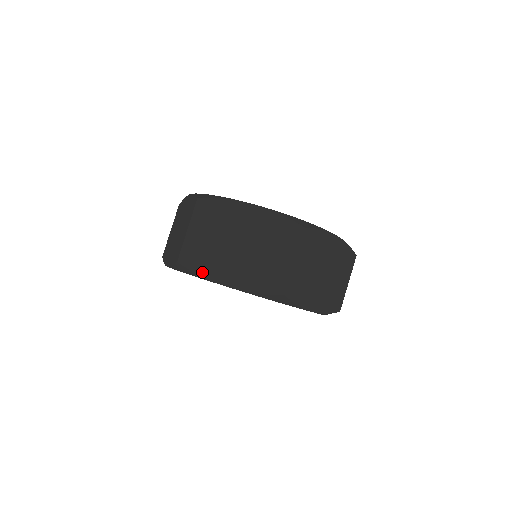
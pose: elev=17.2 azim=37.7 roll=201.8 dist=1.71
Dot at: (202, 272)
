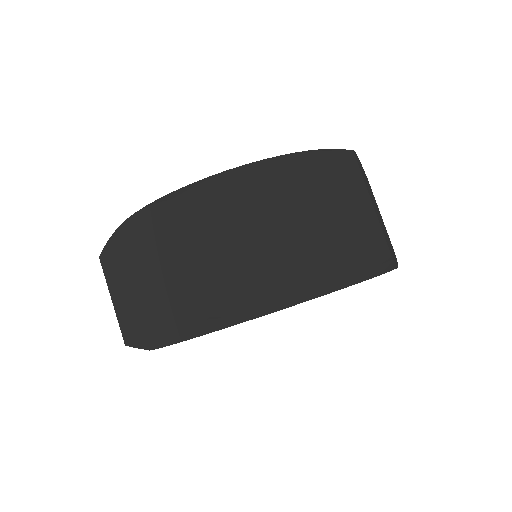
Dot at: (259, 305)
